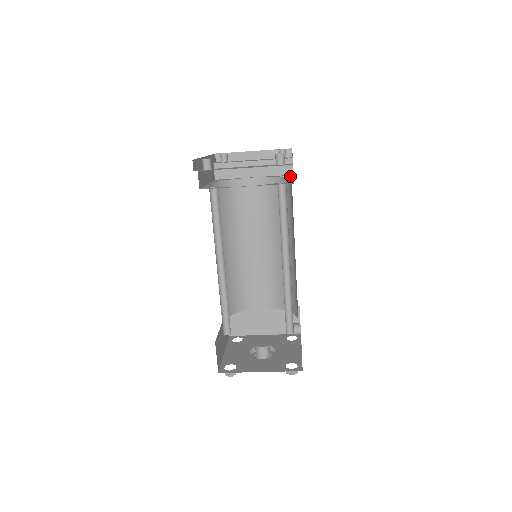
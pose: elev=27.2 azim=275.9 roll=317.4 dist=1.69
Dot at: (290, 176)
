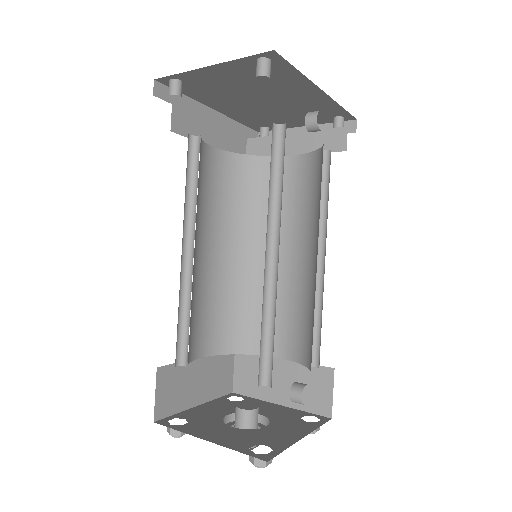
Dot at: occluded
